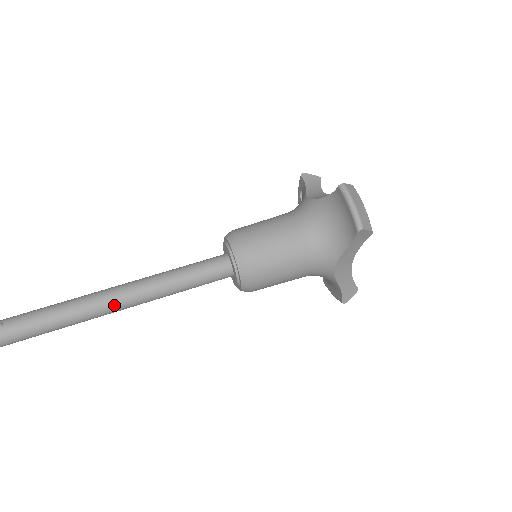
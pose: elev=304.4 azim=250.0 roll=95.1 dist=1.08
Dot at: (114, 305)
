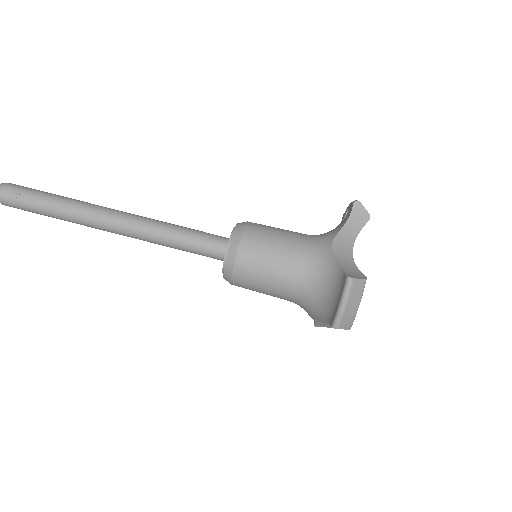
Dot at: (112, 230)
